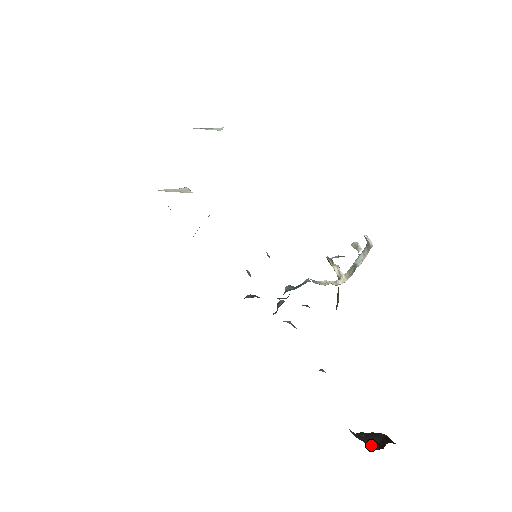
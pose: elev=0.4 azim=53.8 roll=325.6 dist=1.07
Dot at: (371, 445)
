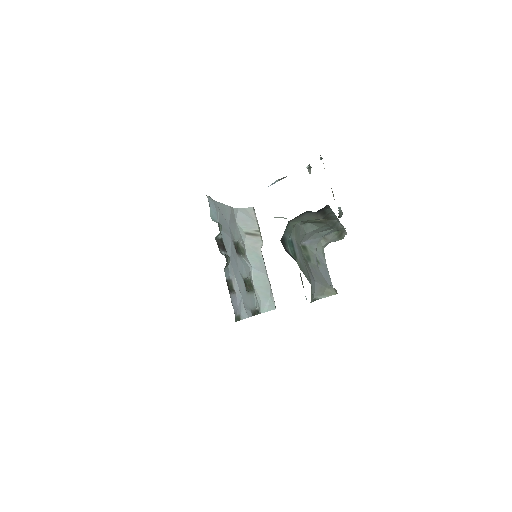
Dot at: occluded
